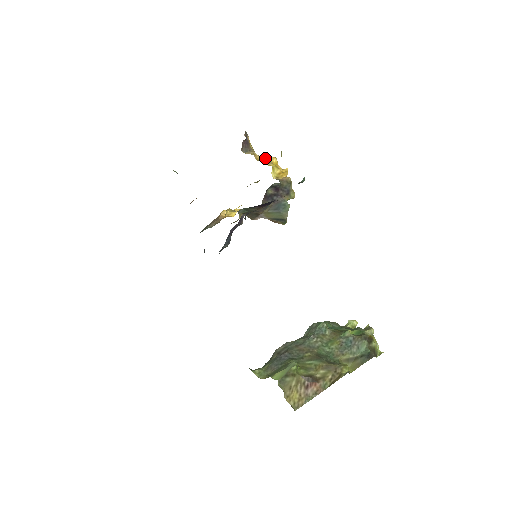
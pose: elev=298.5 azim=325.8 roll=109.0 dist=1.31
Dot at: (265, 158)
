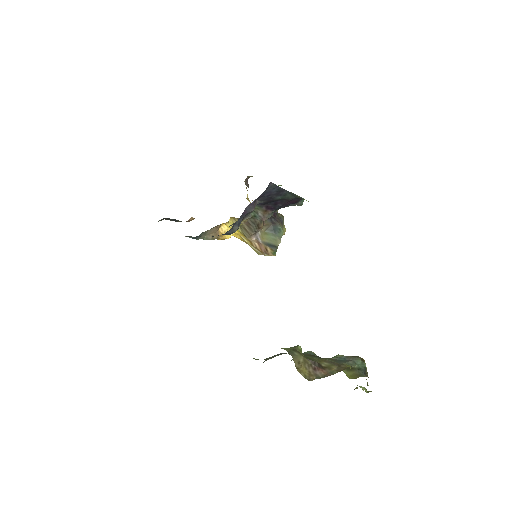
Dot at: occluded
